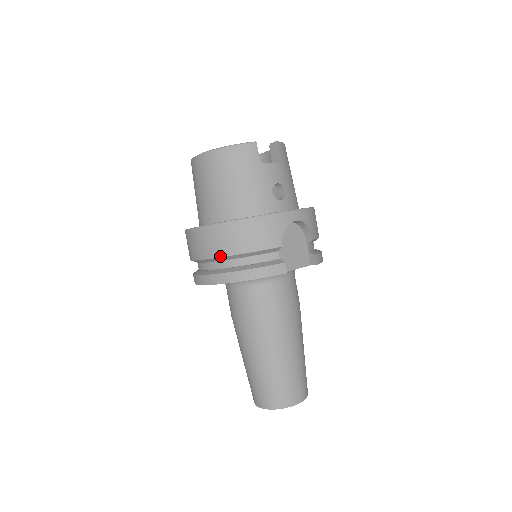
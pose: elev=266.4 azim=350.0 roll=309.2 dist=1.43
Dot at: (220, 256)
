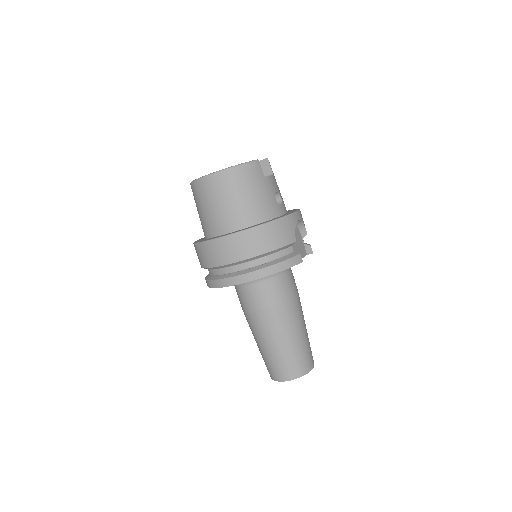
Dot at: (251, 257)
